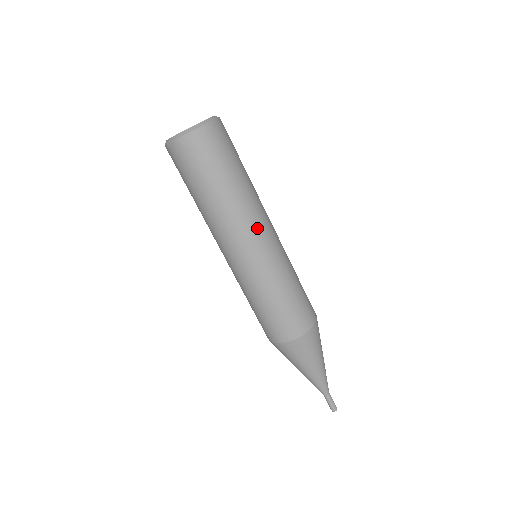
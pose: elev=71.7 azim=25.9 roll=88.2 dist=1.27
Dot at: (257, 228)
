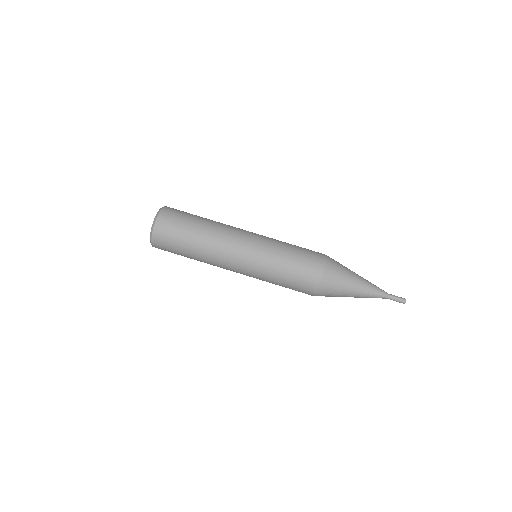
Dot at: occluded
